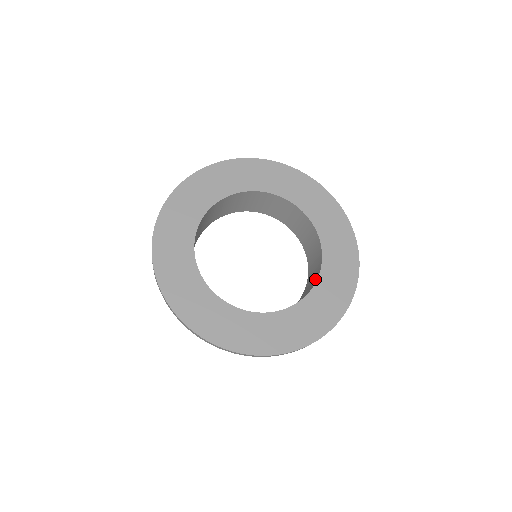
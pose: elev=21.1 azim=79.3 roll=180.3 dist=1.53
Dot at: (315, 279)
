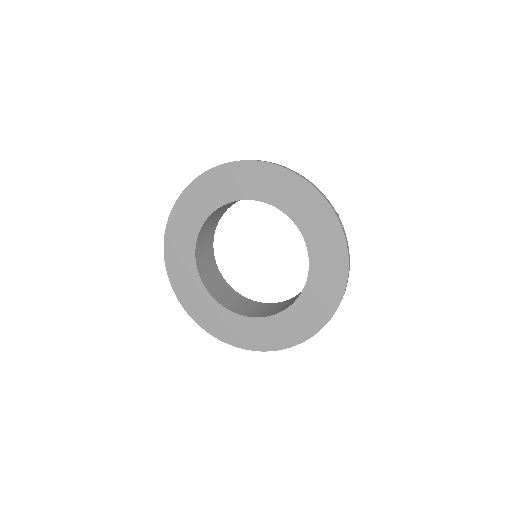
Dot at: occluded
